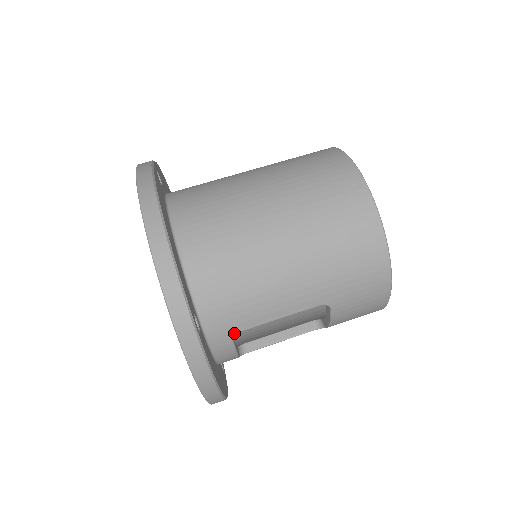
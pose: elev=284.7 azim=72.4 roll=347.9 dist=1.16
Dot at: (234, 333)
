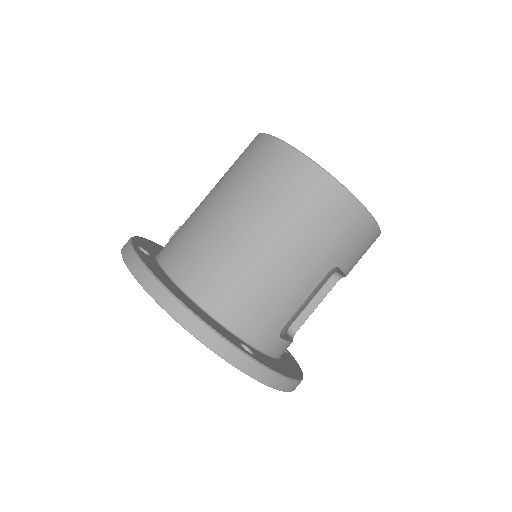
Dot at: (278, 333)
